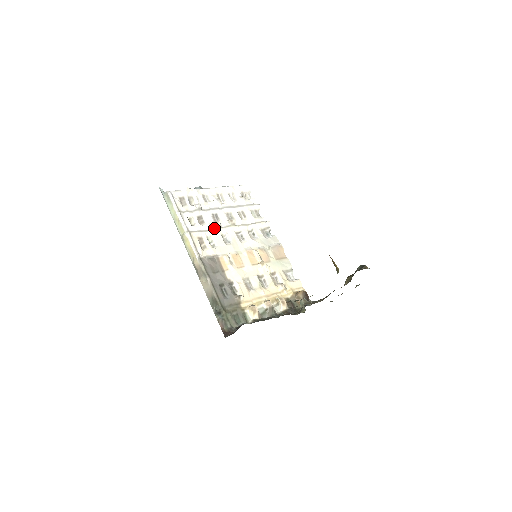
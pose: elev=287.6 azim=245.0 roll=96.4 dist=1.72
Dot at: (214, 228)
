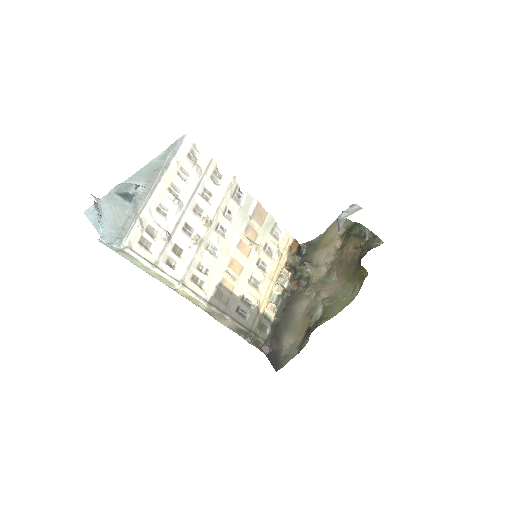
Dot at: (196, 249)
